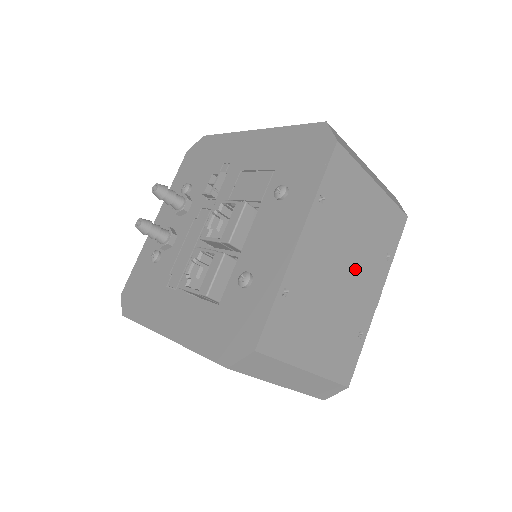
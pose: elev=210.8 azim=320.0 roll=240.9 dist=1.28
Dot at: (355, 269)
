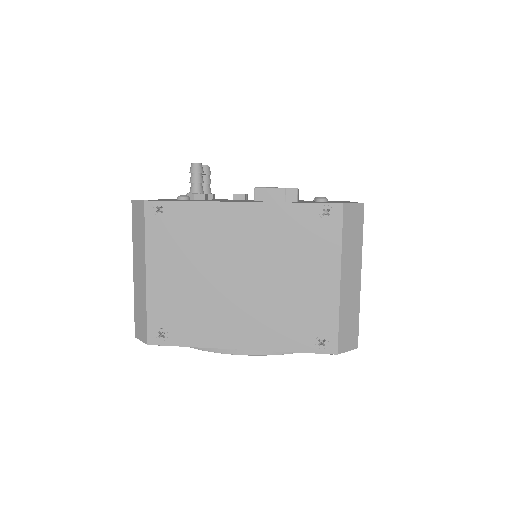
Dot at: occluded
